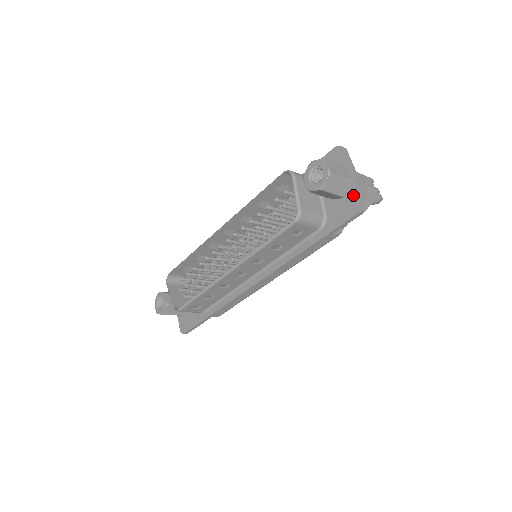
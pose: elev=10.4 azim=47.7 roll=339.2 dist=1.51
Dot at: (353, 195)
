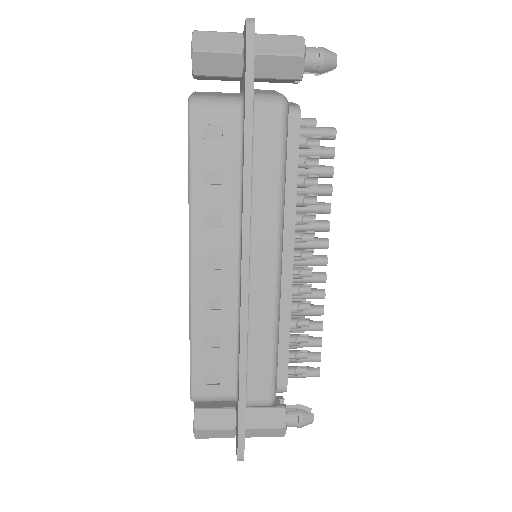
Dot at: (244, 38)
